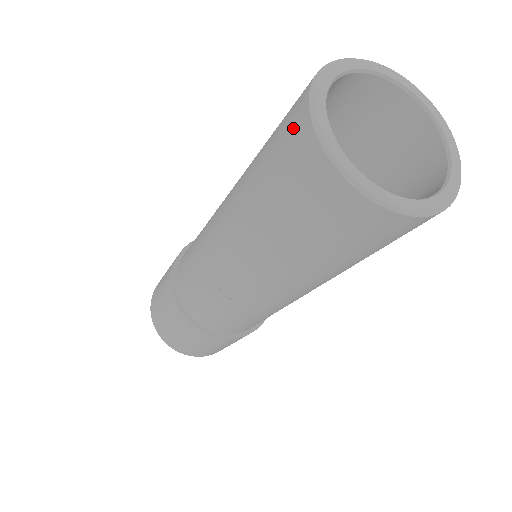
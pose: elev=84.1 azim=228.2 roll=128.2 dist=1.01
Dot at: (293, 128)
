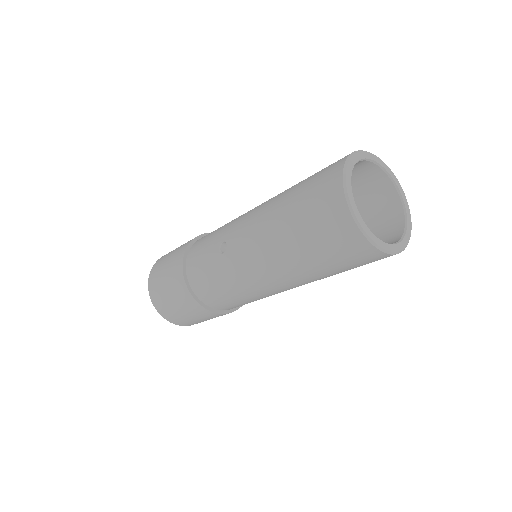
Dot at: (339, 160)
